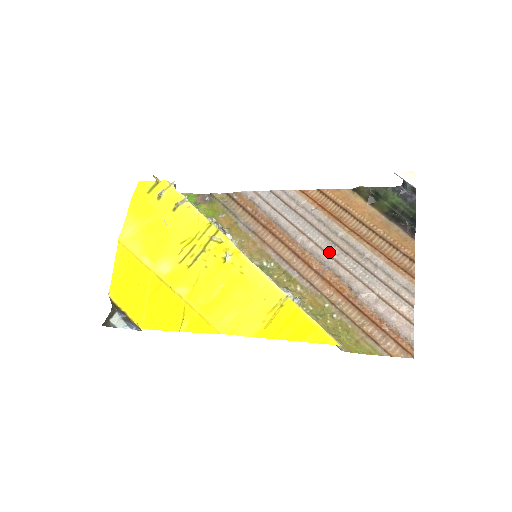
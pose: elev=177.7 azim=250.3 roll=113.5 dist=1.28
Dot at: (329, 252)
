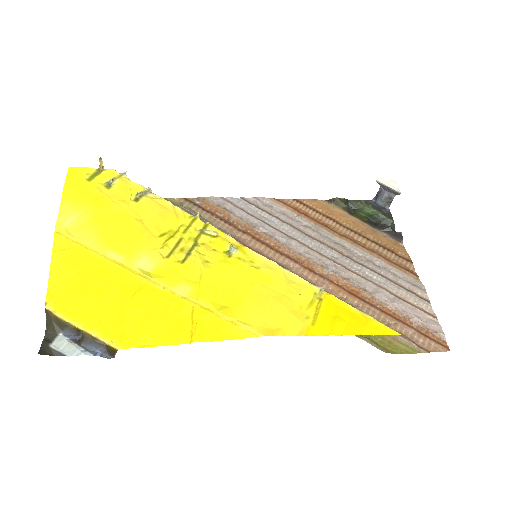
Dot at: (328, 256)
